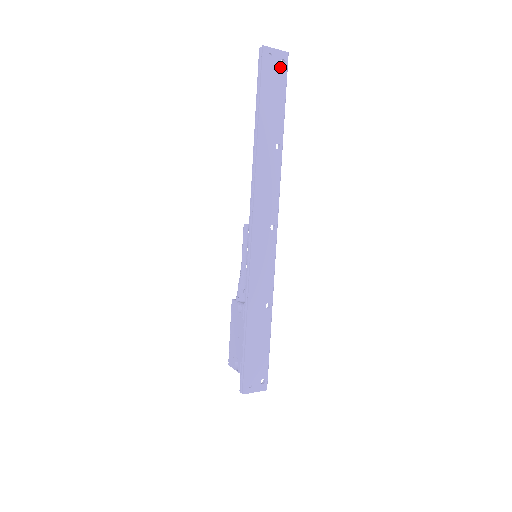
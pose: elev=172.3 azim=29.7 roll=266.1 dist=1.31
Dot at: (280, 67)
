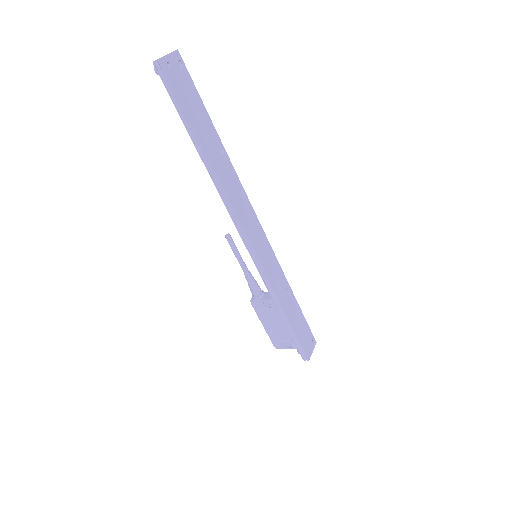
Dot at: (181, 71)
